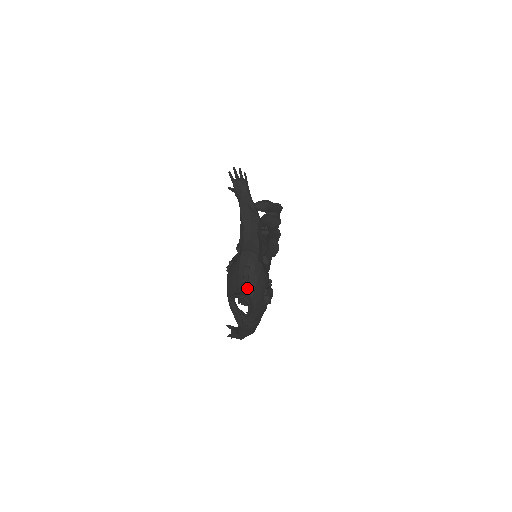
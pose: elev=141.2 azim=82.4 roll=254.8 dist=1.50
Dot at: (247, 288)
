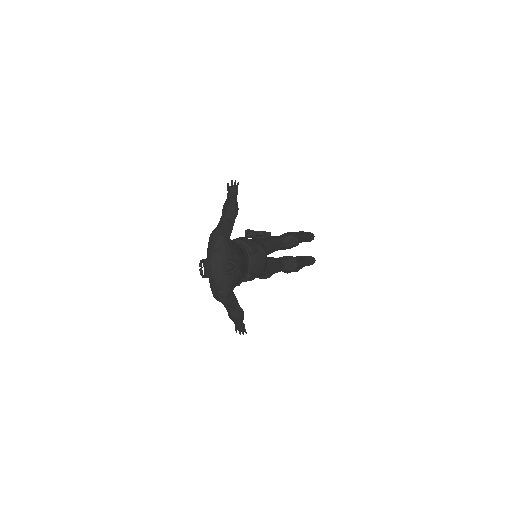
Dot at: (209, 255)
